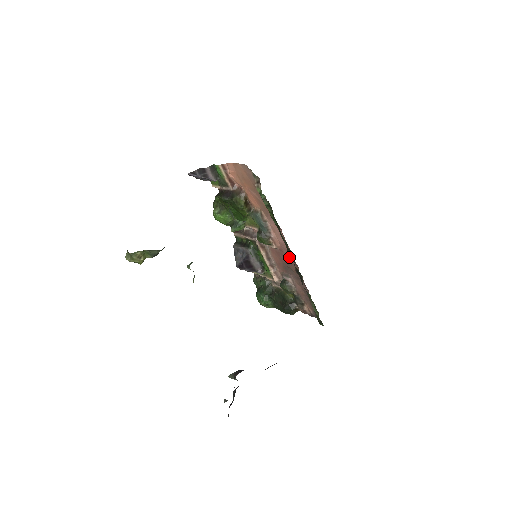
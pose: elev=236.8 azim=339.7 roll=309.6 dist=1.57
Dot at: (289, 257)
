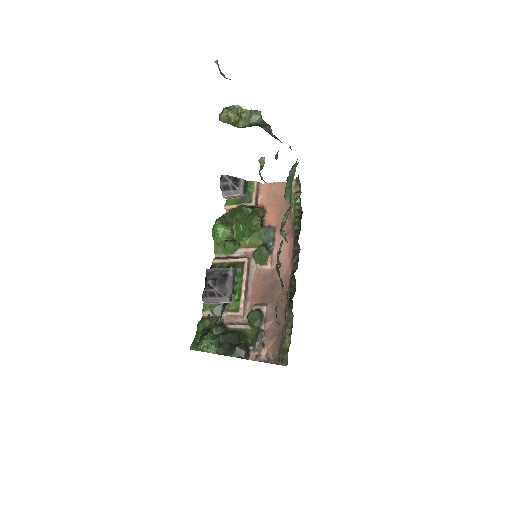
Dot at: occluded
